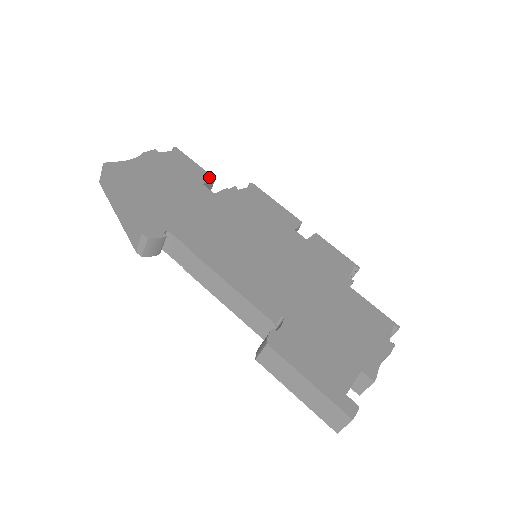
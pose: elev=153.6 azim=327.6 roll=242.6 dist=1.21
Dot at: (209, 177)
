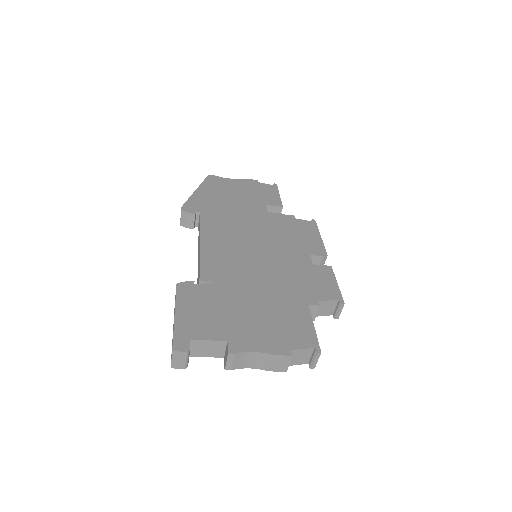
Dot at: (278, 204)
